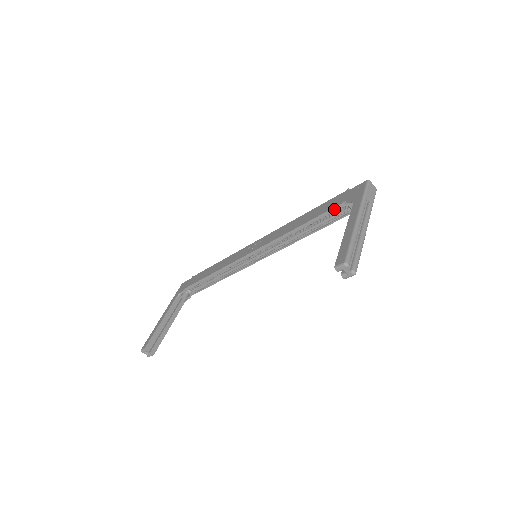
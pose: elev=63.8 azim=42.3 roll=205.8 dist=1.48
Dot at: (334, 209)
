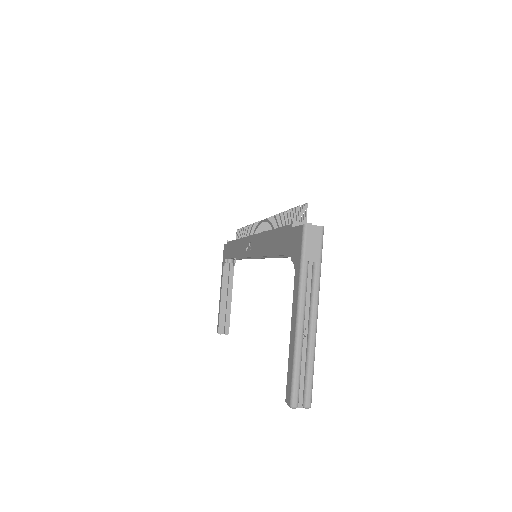
Dot at: occluded
